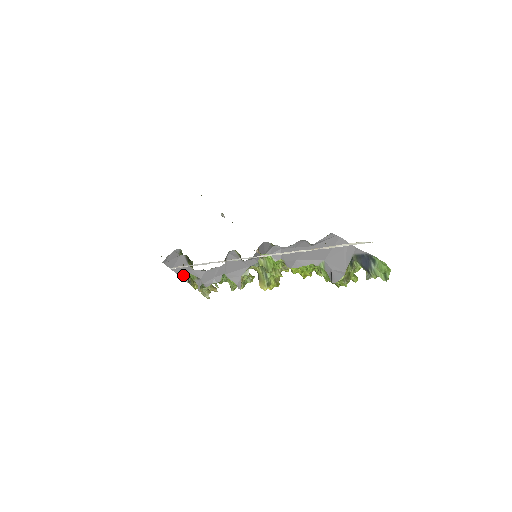
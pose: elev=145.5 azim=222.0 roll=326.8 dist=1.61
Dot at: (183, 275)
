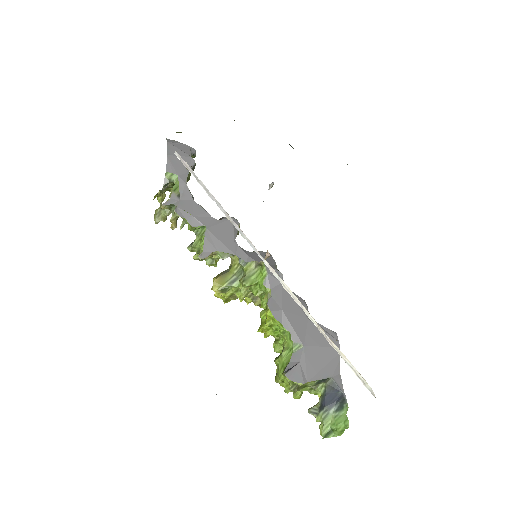
Dot at: (171, 174)
